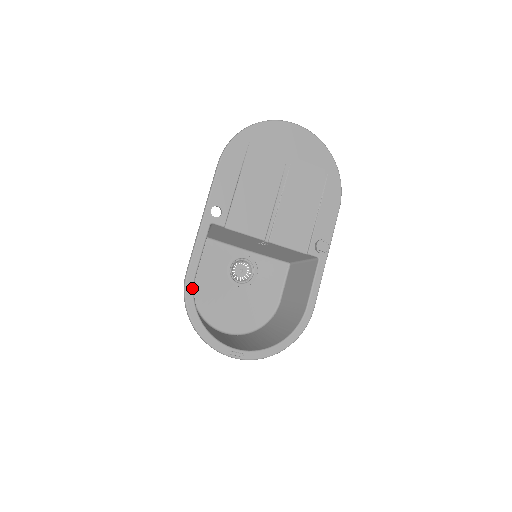
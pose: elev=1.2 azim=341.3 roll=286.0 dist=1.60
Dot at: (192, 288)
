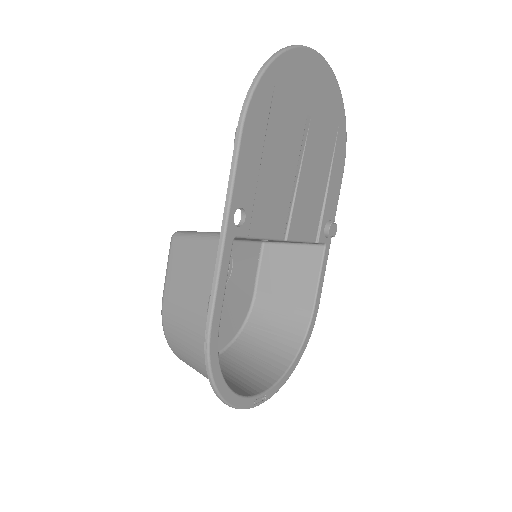
Dot at: (217, 346)
